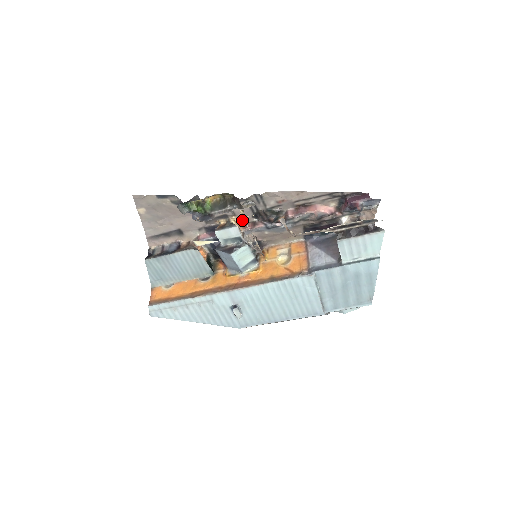
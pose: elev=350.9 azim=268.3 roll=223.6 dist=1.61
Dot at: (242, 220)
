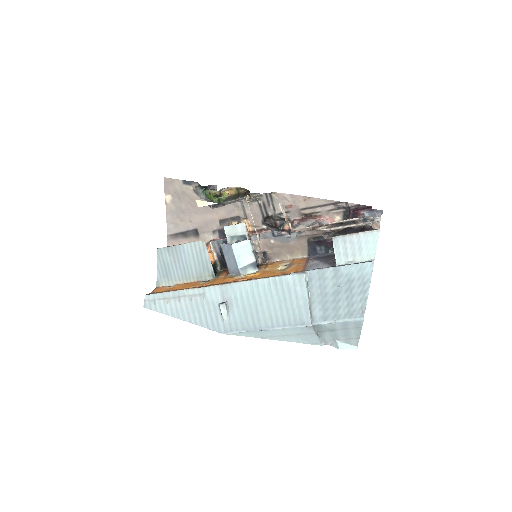
Dot at: (252, 226)
